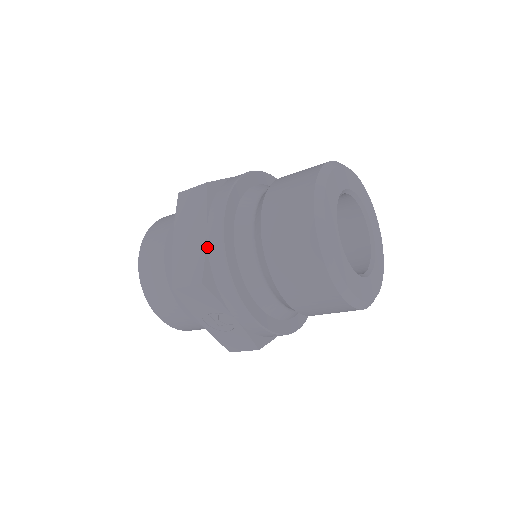
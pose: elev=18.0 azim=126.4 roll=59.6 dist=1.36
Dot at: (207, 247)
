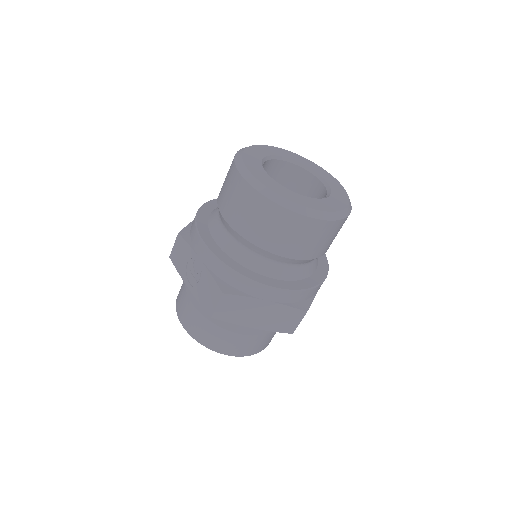
Dot at: occluded
